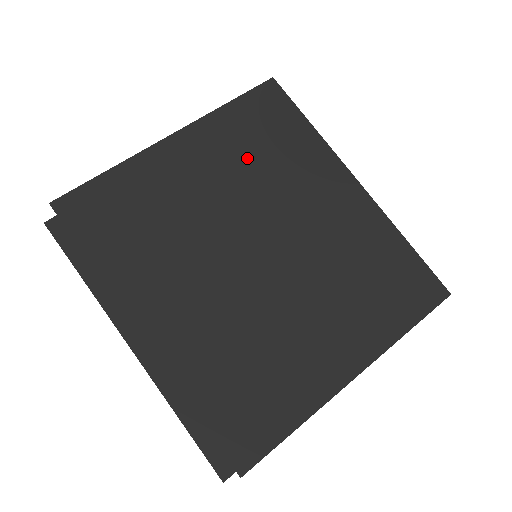
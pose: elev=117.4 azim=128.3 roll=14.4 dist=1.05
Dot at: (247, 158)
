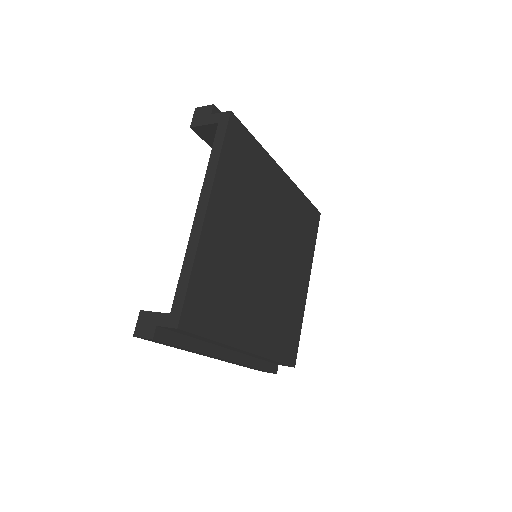
Dot at: (243, 196)
